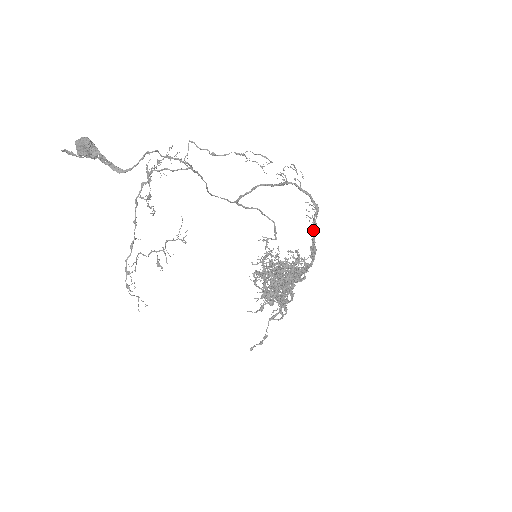
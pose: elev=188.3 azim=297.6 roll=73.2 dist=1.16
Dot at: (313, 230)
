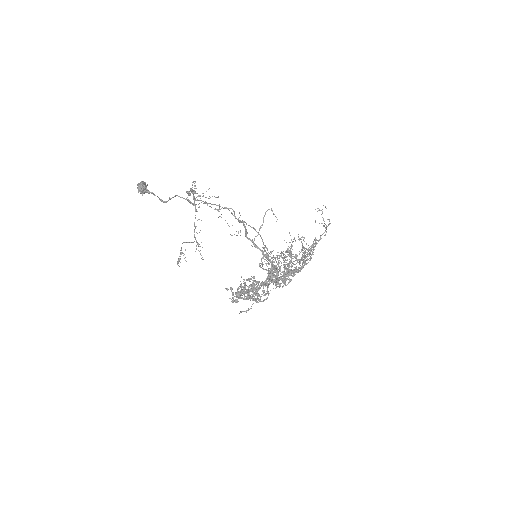
Dot at: (271, 265)
